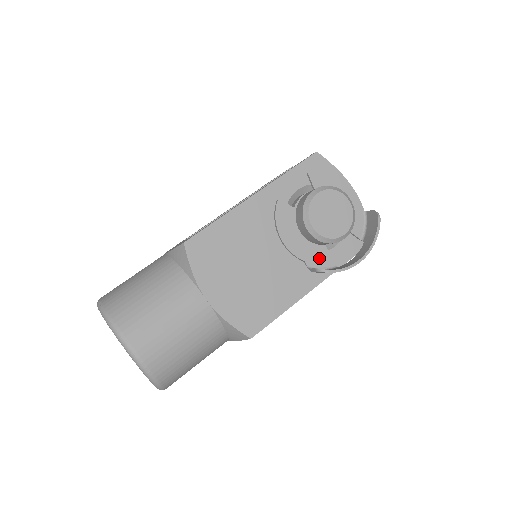
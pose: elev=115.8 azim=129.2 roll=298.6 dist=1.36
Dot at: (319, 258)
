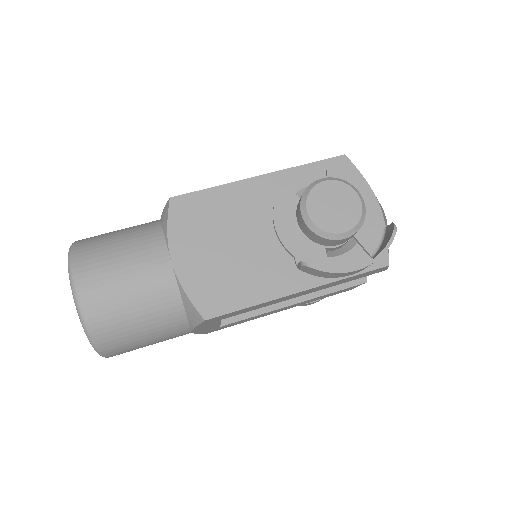
Dot at: (313, 259)
